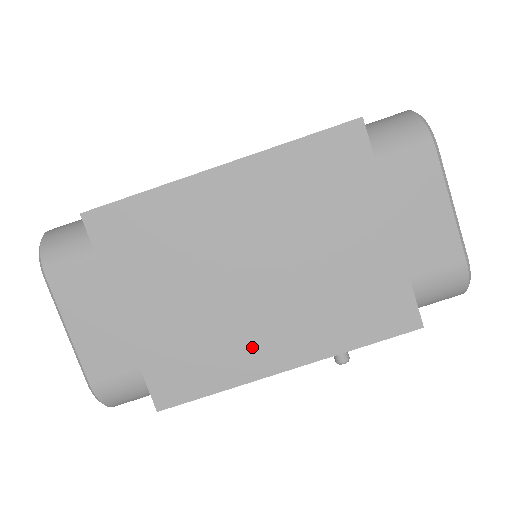
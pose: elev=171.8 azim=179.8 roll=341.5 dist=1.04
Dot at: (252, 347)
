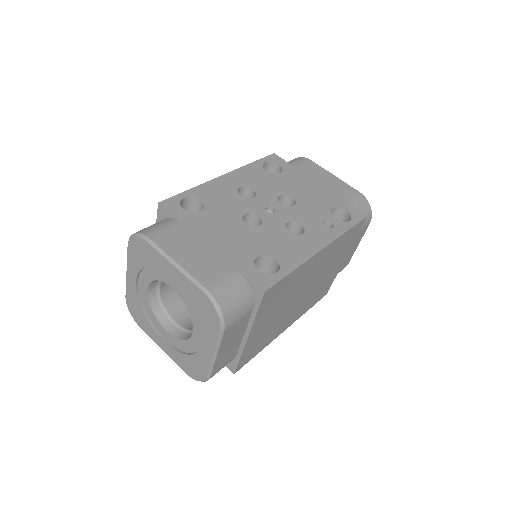
Dot at: (282, 326)
